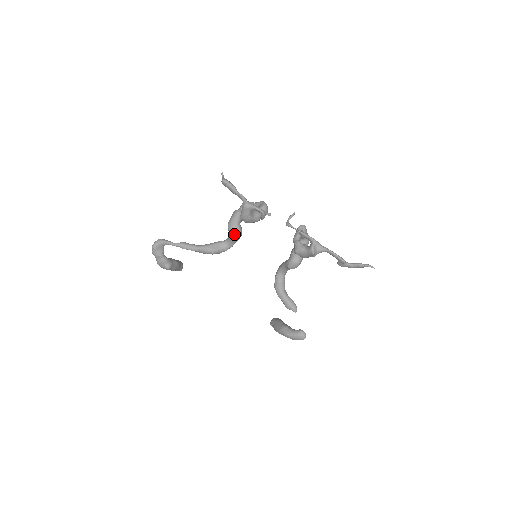
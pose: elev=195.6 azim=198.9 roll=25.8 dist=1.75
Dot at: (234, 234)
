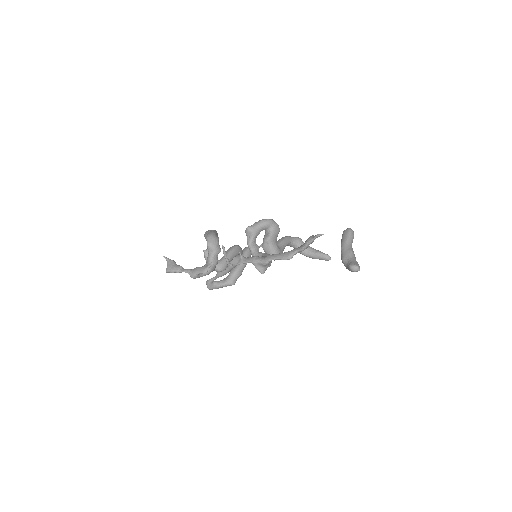
Dot at: (221, 271)
